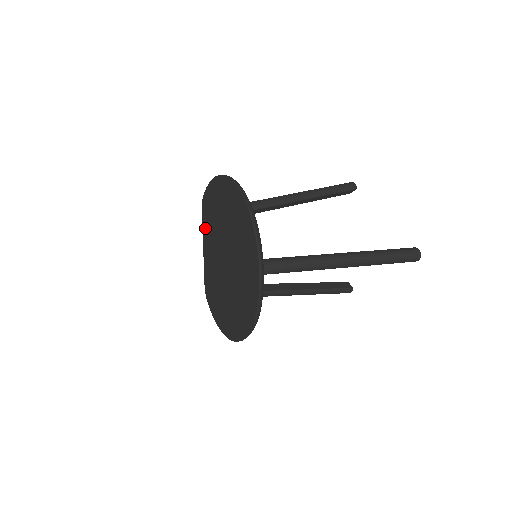
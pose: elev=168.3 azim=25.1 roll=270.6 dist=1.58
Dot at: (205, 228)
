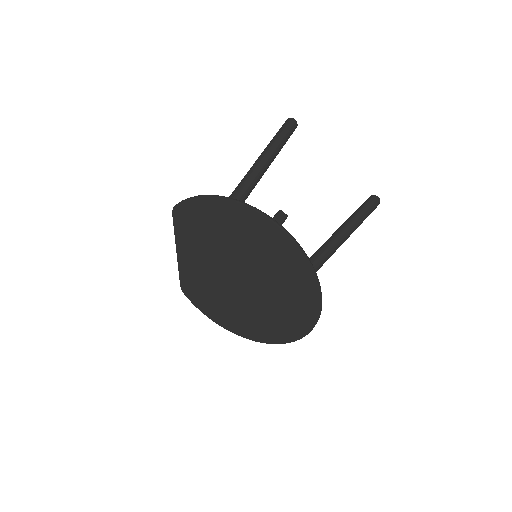
Dot at: (183, 237)
